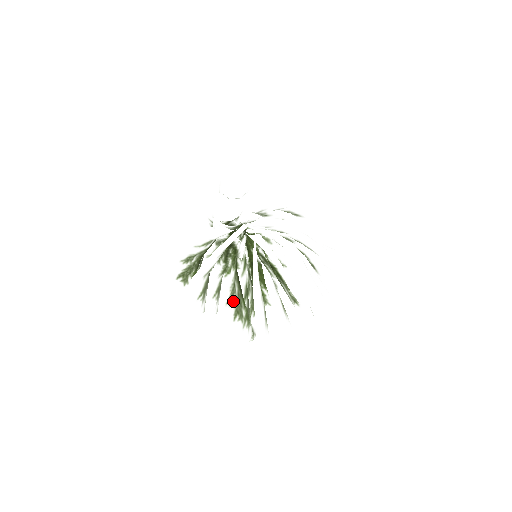
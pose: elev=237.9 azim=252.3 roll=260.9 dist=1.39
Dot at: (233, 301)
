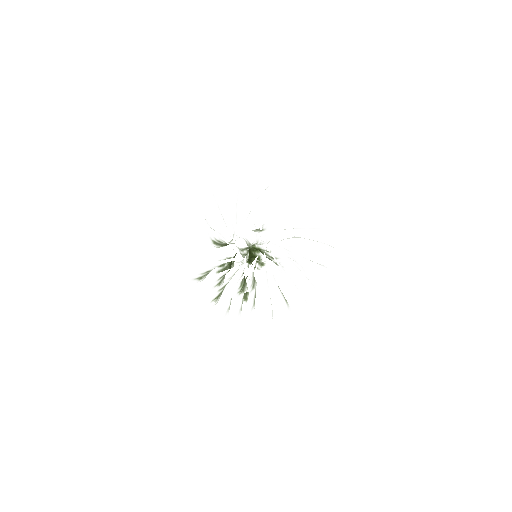
Dot at: (249, 301)
